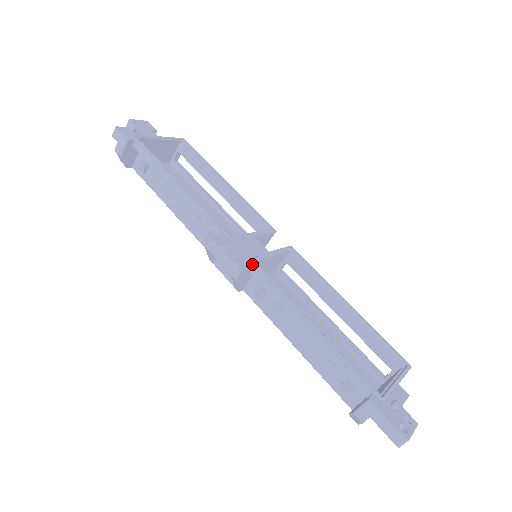
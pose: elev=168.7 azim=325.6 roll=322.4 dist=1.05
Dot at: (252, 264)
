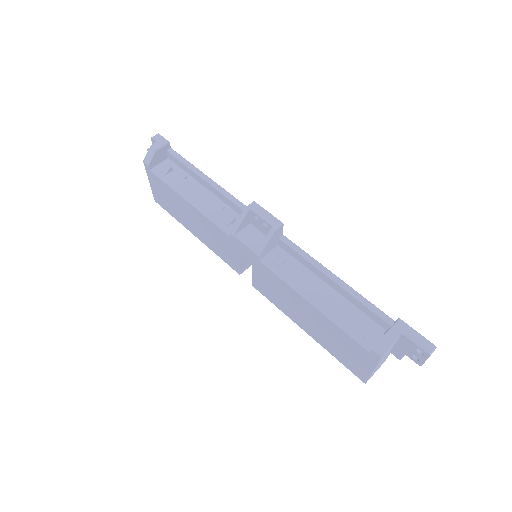
Dot at: (280, 233)
